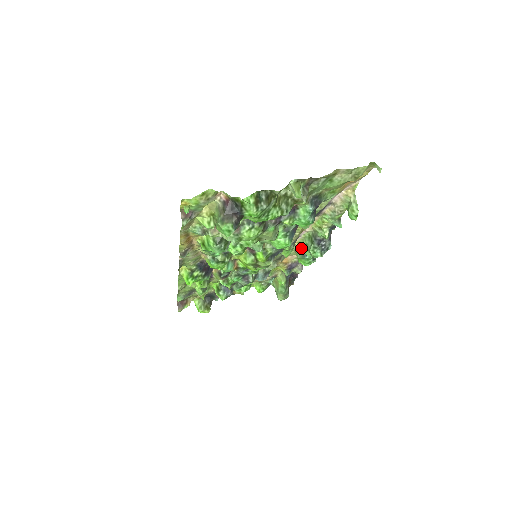
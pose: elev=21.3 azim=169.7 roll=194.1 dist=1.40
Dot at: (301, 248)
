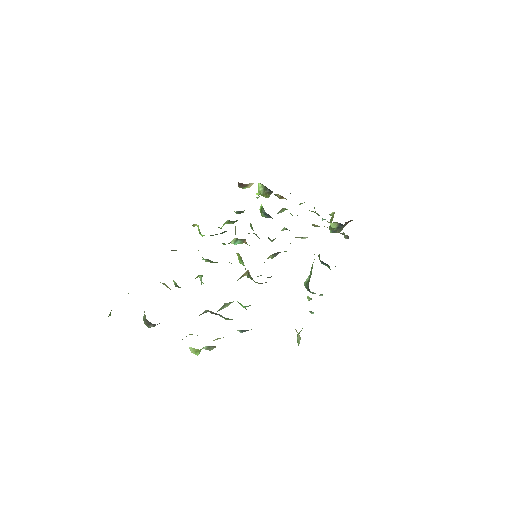
Dot at: occluded
